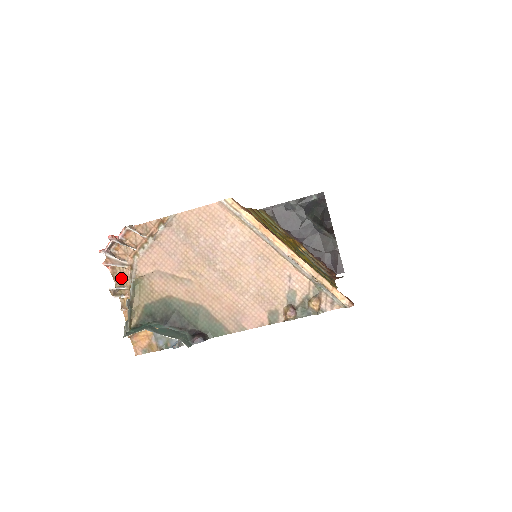
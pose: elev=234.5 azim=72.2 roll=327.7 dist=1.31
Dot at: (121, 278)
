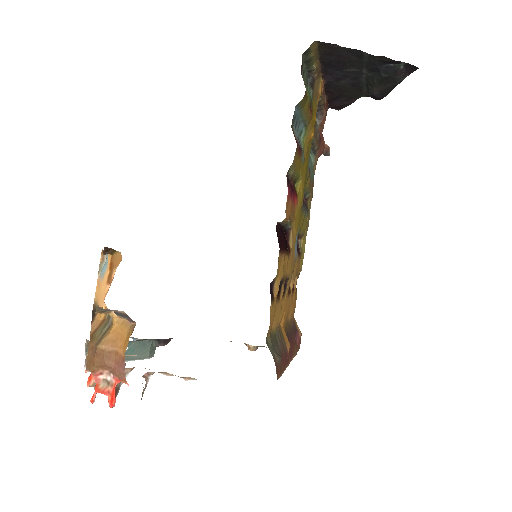
Dot at: occluded
